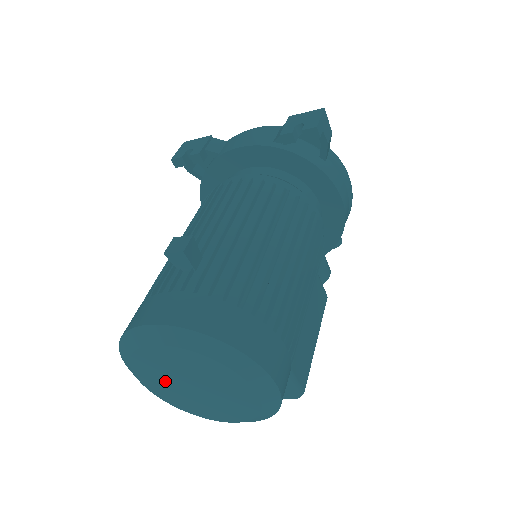
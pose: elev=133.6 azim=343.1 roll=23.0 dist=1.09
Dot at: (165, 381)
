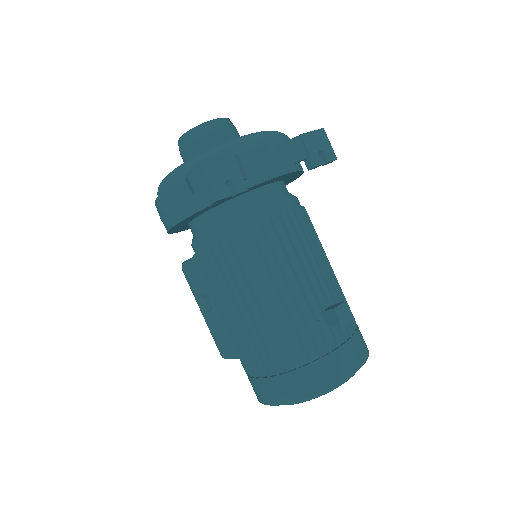
Dot at: occluded
